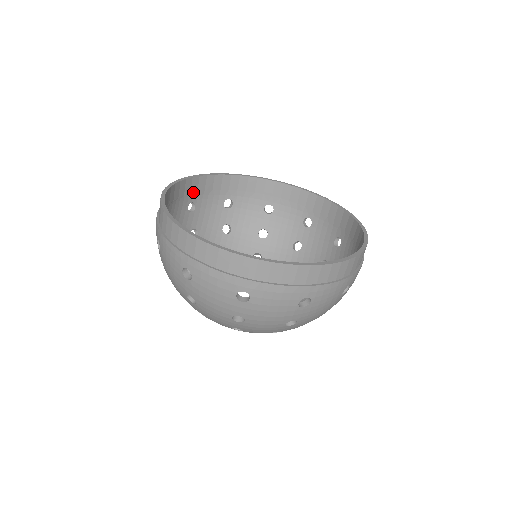
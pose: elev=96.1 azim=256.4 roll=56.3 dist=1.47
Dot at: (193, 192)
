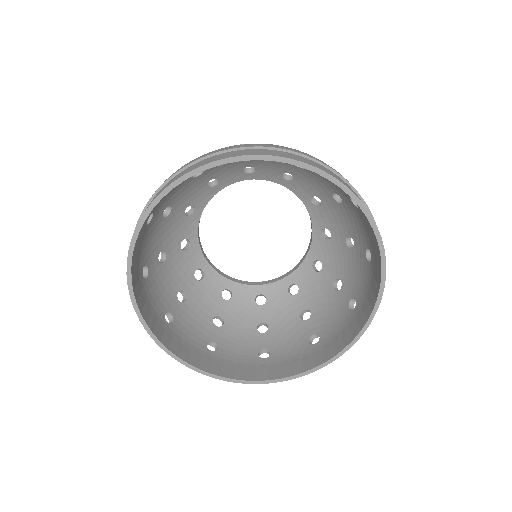
Dot at: occluded
